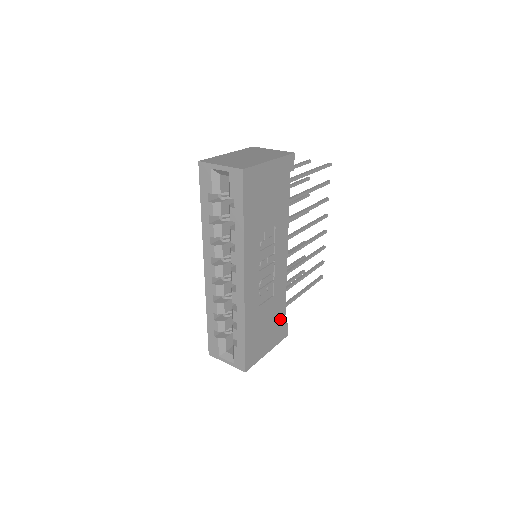
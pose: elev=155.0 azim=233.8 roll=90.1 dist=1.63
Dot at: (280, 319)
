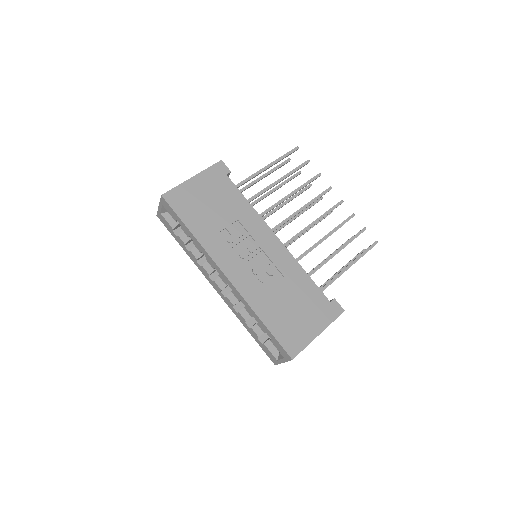
Dot at: (315, 297)
